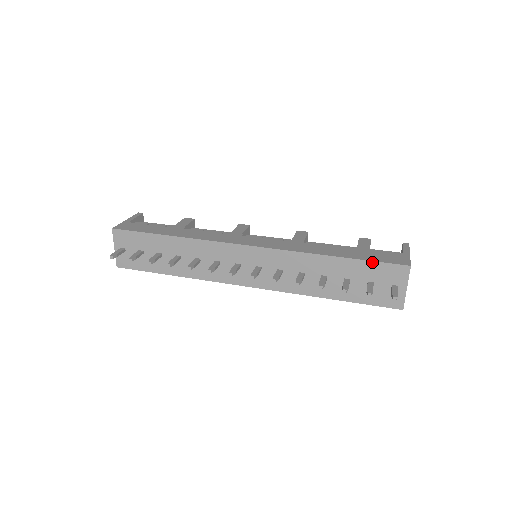
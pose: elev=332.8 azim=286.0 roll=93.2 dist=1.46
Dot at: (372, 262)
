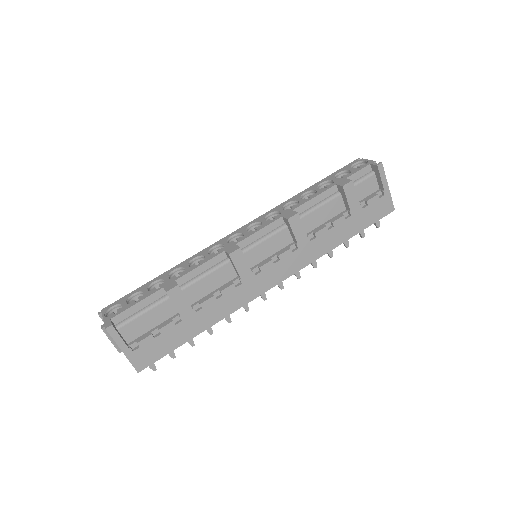
Dot at: occluded
